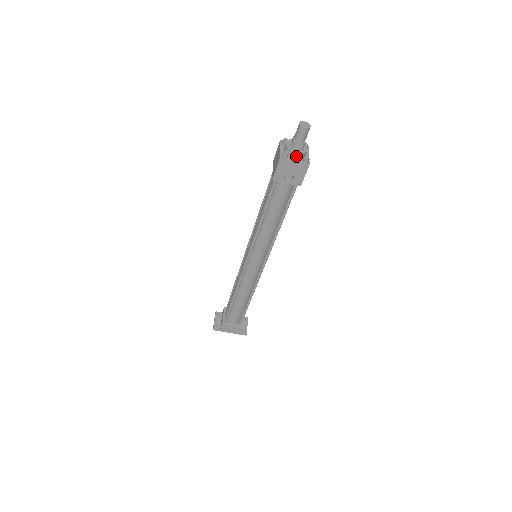
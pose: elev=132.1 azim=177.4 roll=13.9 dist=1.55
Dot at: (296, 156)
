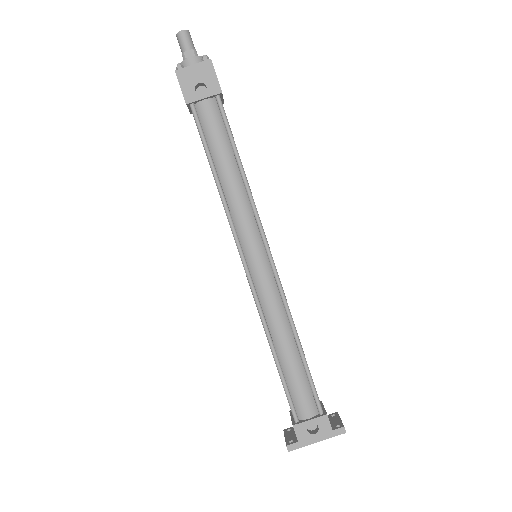
Dot at: (192, 62)
